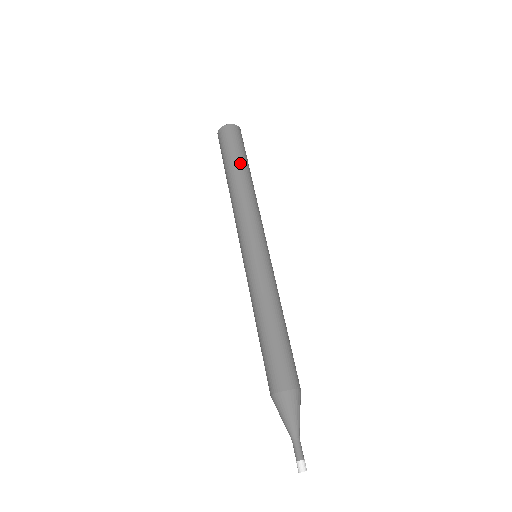
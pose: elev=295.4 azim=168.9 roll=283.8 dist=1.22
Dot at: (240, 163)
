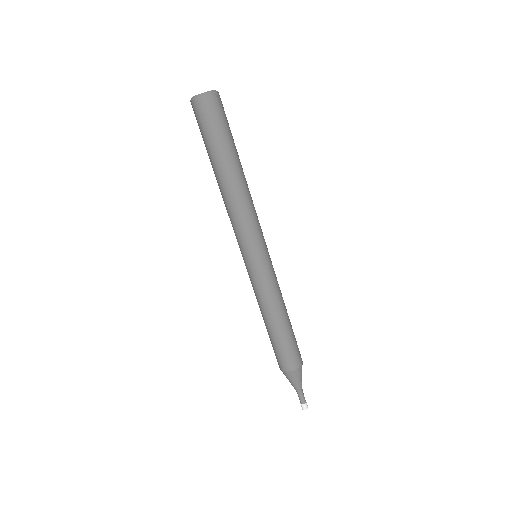
Dot at: (220, 158)
